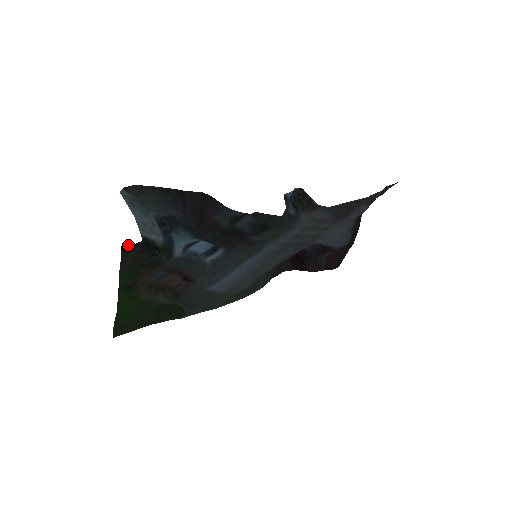
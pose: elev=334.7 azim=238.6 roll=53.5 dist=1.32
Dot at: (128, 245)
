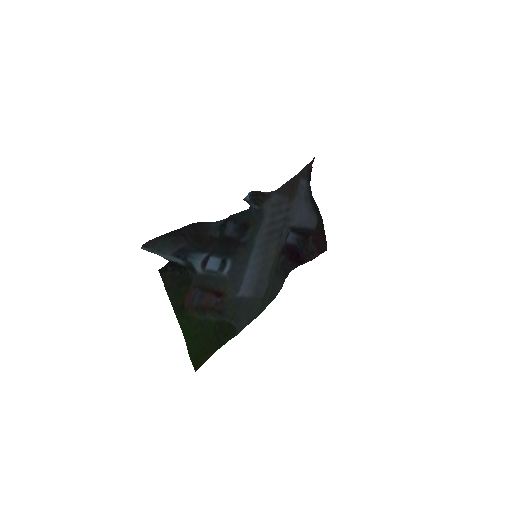
Dot at: (162, 268)
